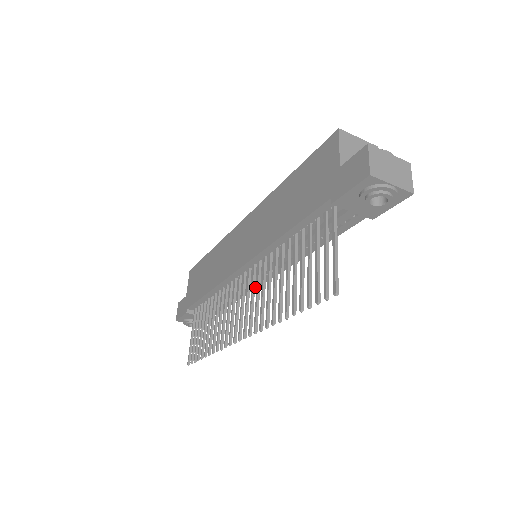
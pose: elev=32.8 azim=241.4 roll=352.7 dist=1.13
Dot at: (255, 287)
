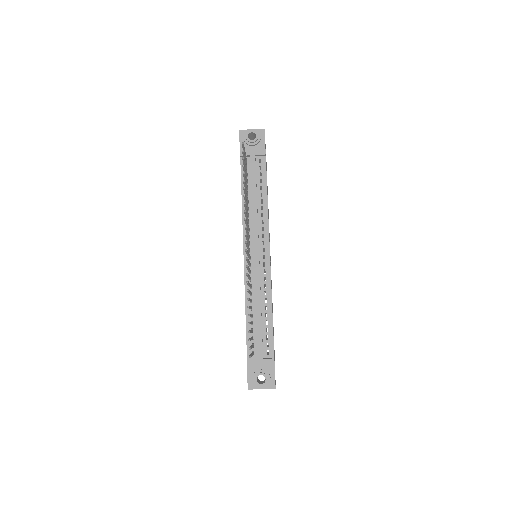
Dot at: (269, 277)
